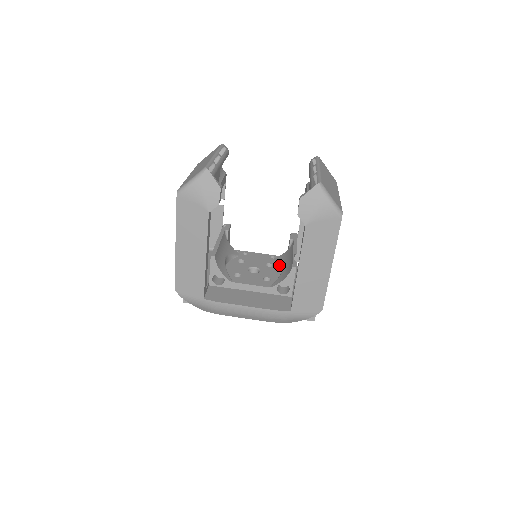
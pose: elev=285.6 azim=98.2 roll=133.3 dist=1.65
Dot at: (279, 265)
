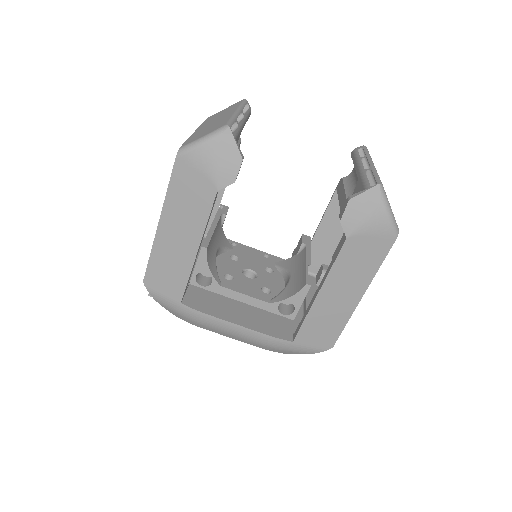
Dot at: (281, 273)
